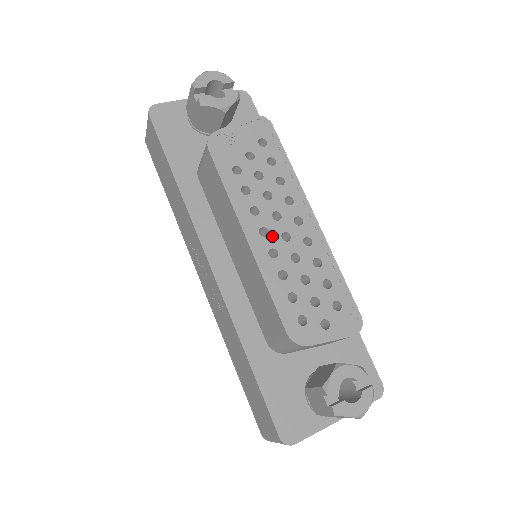
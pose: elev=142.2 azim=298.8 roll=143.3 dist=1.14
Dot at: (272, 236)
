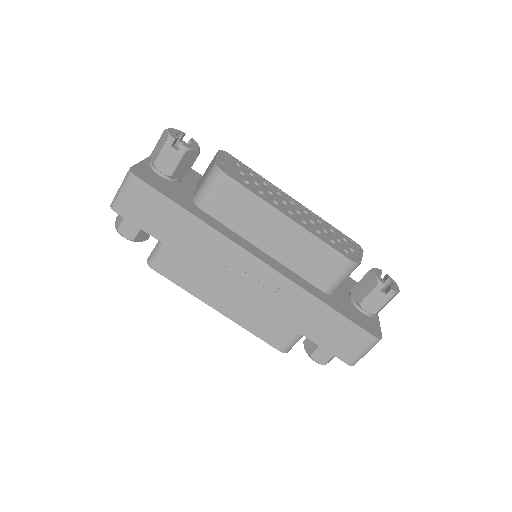
Dot at: (295, 214)
